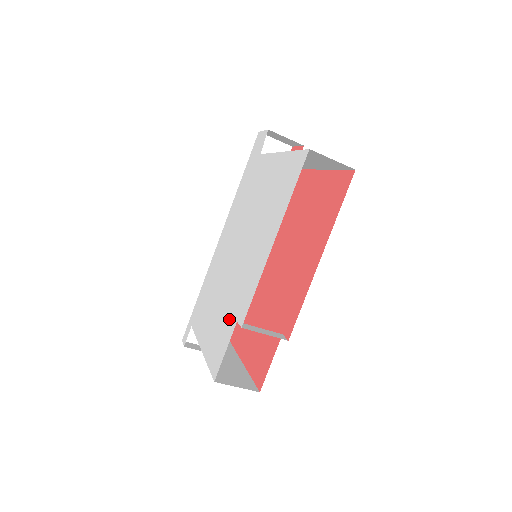
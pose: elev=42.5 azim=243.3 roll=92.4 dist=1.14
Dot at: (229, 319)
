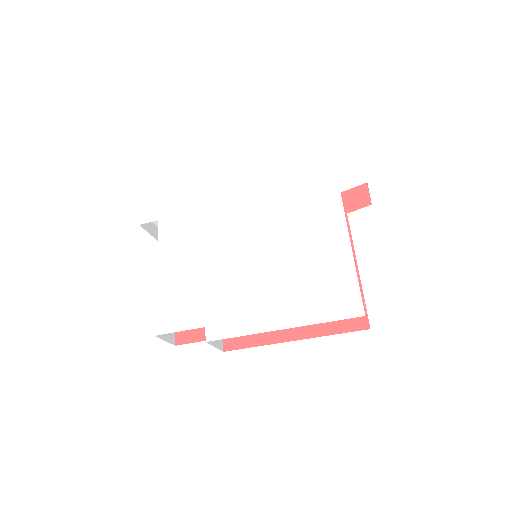
Dot at: (200, 308)
